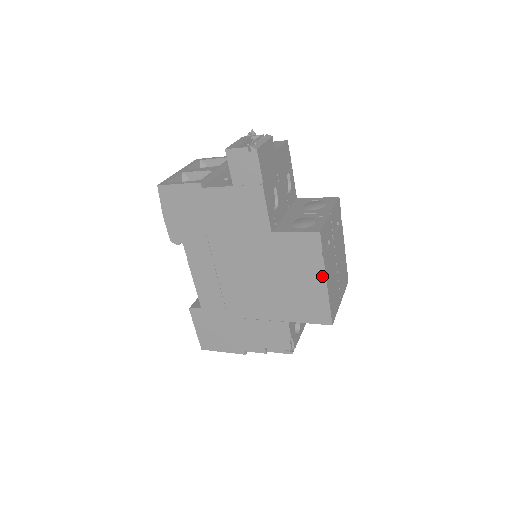
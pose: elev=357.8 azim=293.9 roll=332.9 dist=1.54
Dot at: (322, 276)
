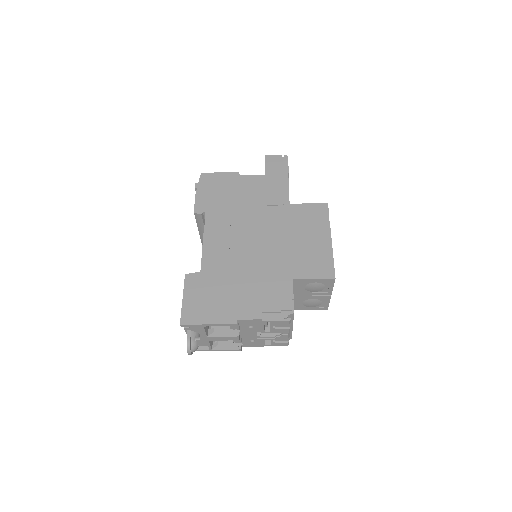
Dot at: (328, 235)
